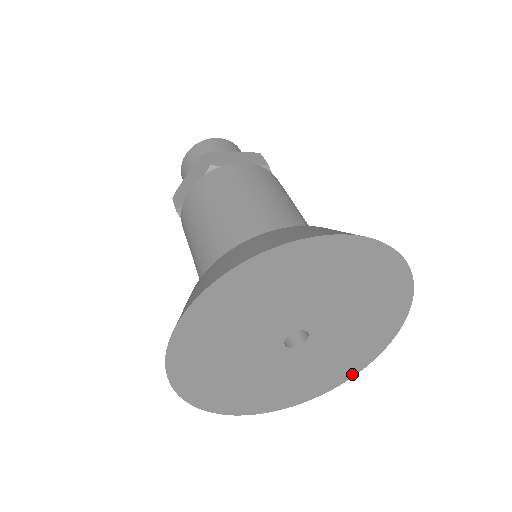
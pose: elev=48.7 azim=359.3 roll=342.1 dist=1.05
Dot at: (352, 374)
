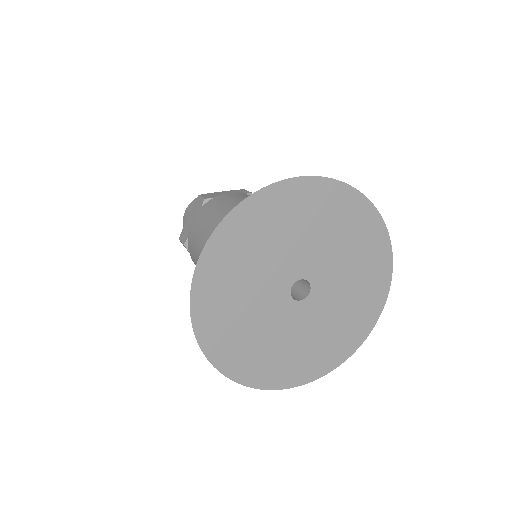
Dot at: (365, 335)
